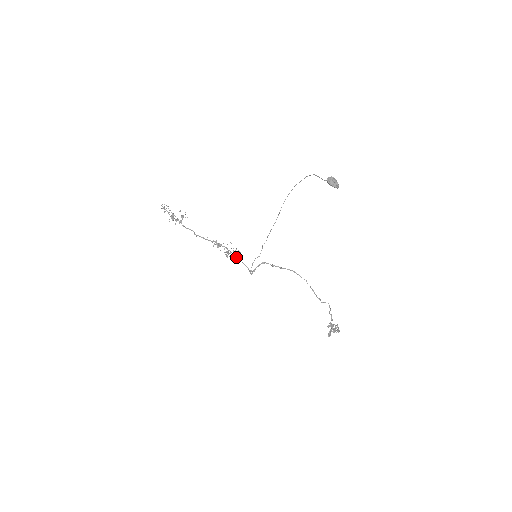
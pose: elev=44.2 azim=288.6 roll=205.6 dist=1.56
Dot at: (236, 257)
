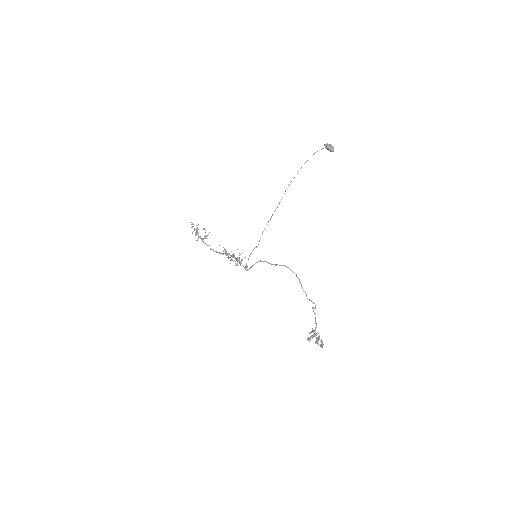
Dot at: (238, 260)
